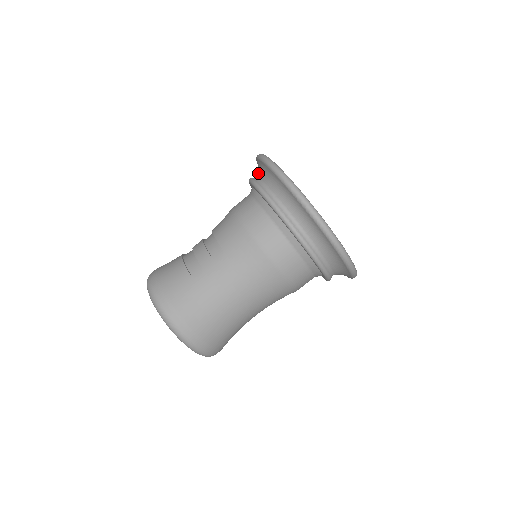
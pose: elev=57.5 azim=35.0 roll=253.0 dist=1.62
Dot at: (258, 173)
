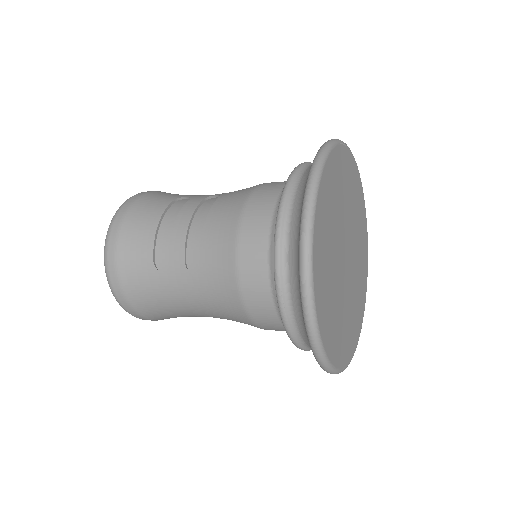
Dot at: (299, 192)
